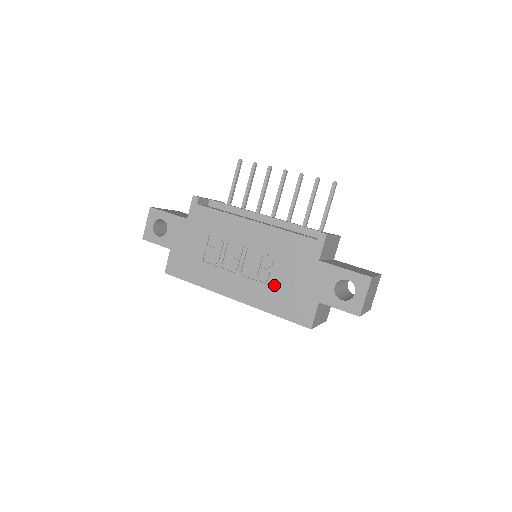
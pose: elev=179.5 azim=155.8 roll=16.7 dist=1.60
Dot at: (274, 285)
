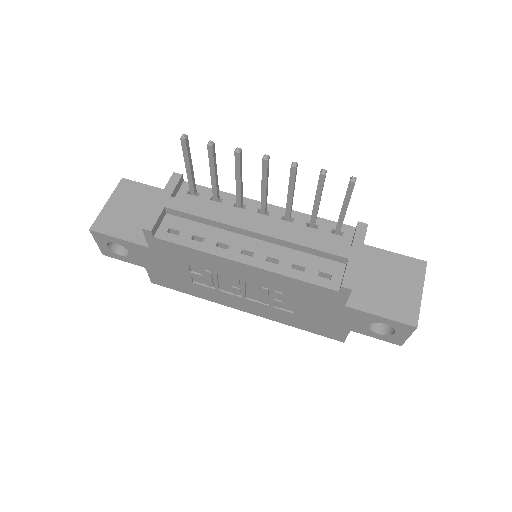
Dot at: (291, 310)
